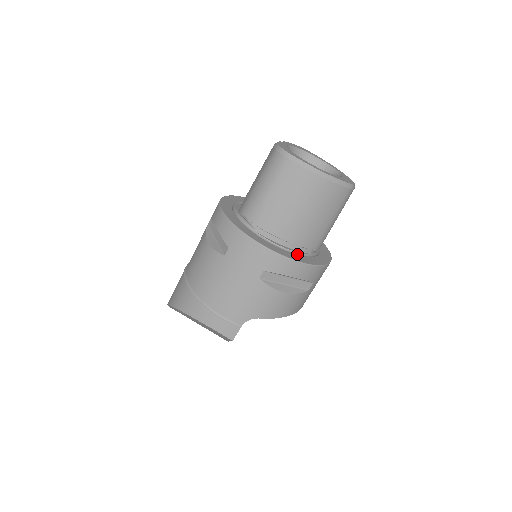
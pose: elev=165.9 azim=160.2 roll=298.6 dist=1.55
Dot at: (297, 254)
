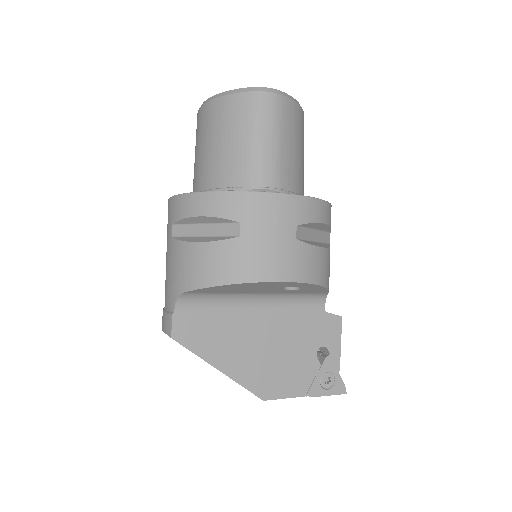
Dot at: occluded
